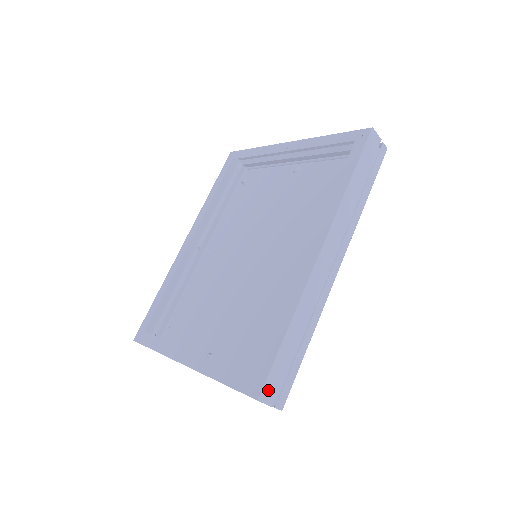
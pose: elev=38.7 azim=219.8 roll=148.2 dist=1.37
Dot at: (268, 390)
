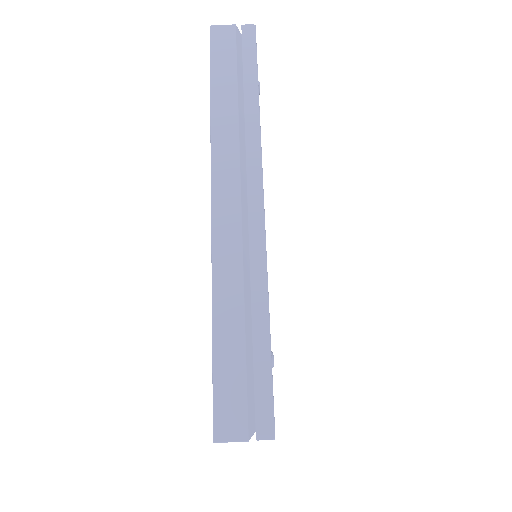
Dot at: (225, 420)
